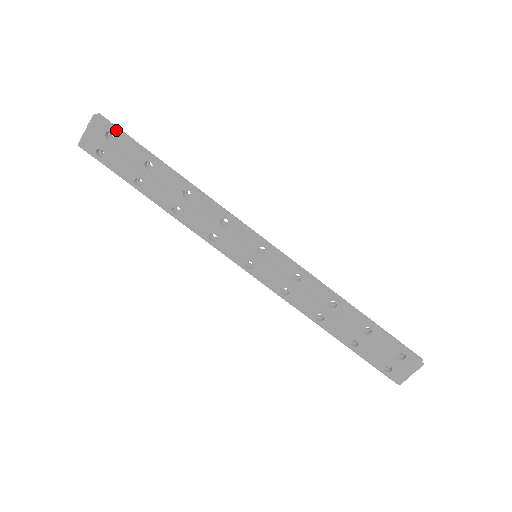
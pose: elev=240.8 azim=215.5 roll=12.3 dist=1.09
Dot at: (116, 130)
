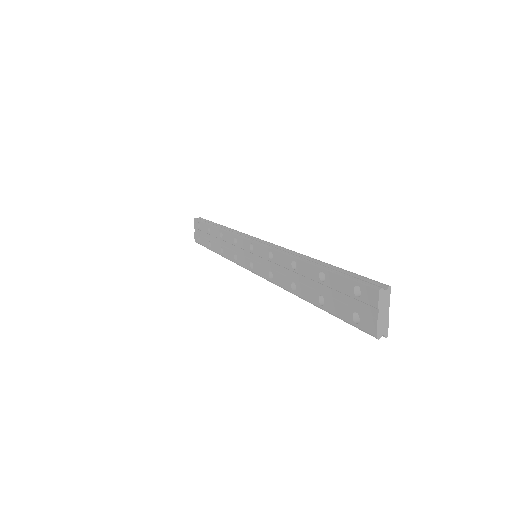
Dot at: (200, 220)
